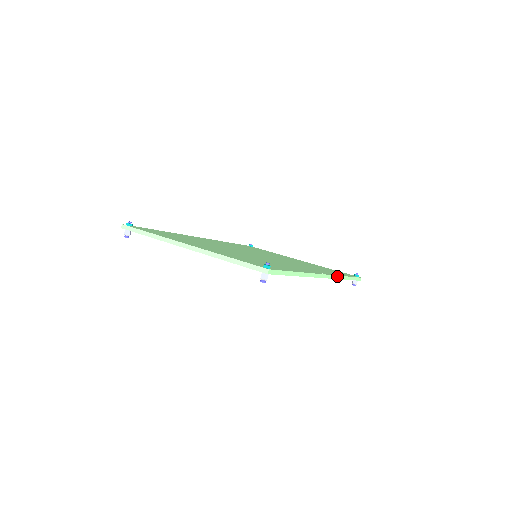
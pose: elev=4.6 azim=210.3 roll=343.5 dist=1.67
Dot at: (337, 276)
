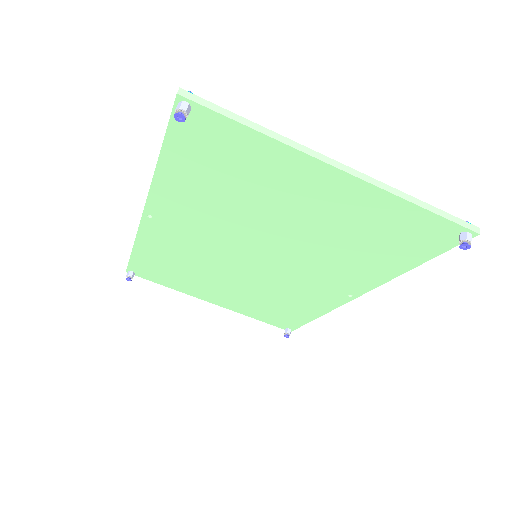
Dot at: occluded
